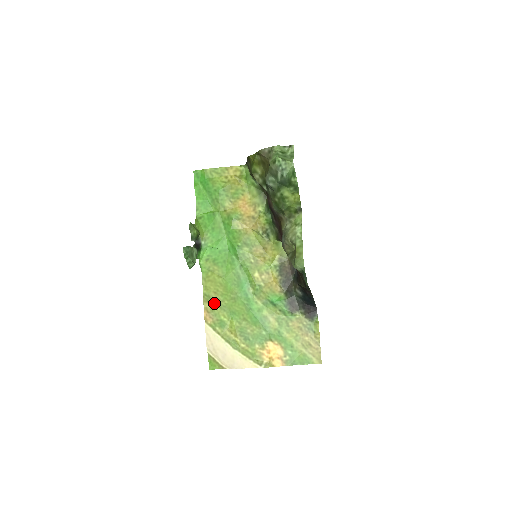
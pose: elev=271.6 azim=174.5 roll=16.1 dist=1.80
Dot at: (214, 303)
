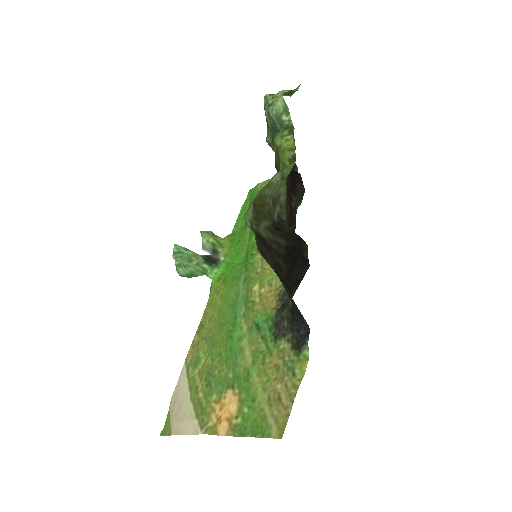
Dot at: (203, 334)
